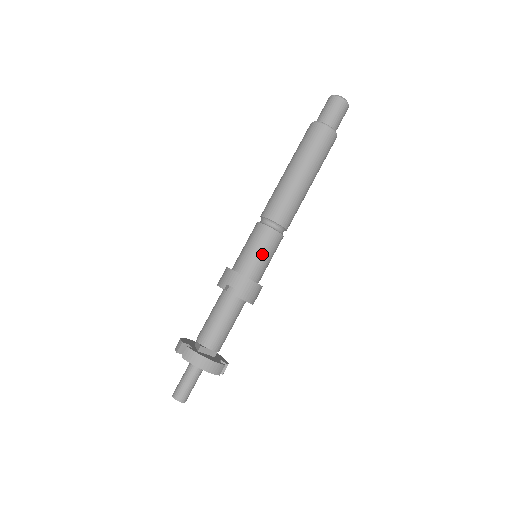
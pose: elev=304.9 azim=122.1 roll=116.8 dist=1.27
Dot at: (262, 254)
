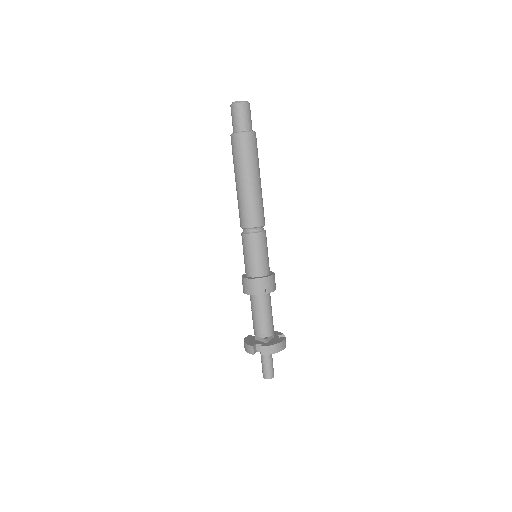
Dot at: (264, 254)
